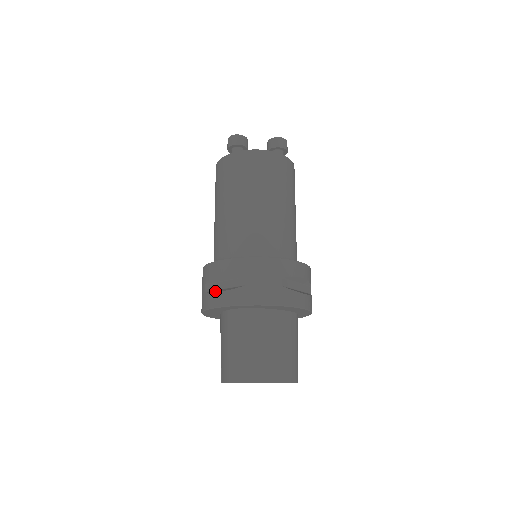
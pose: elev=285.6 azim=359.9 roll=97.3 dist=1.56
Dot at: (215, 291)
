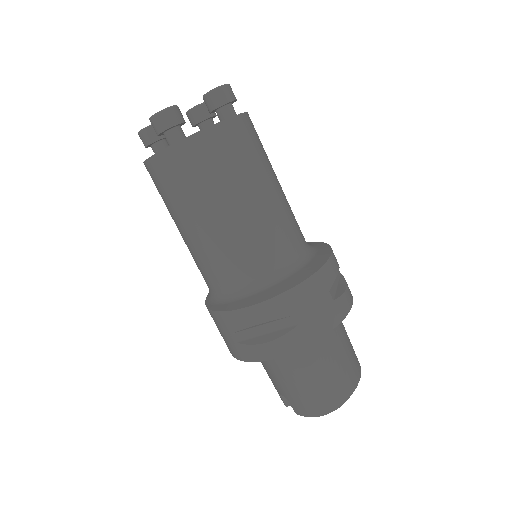
Dot at: (256, 342)
